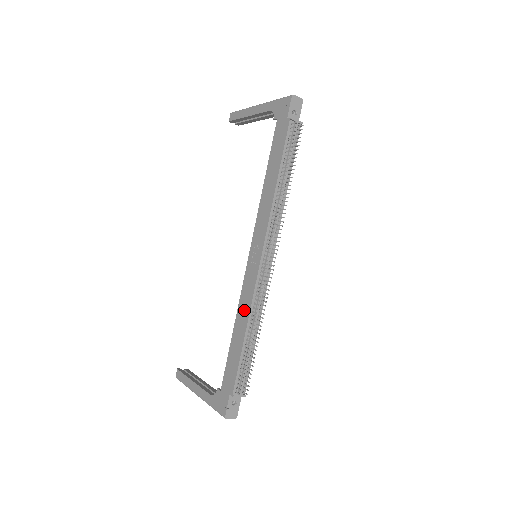
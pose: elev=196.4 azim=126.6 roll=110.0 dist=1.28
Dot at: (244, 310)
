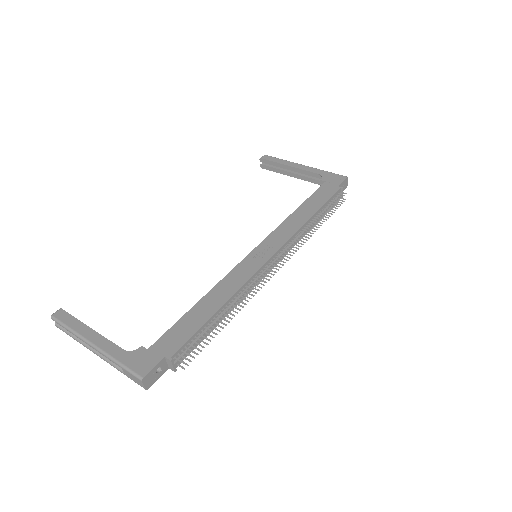
Dot at: (228, 288)
